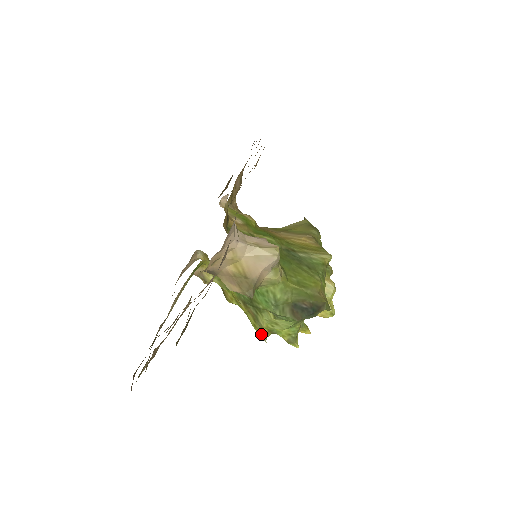
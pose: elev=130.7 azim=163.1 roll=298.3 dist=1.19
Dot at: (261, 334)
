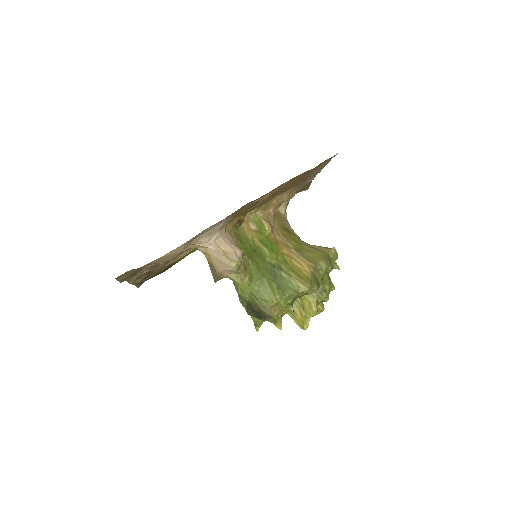
Dot at: occluded
